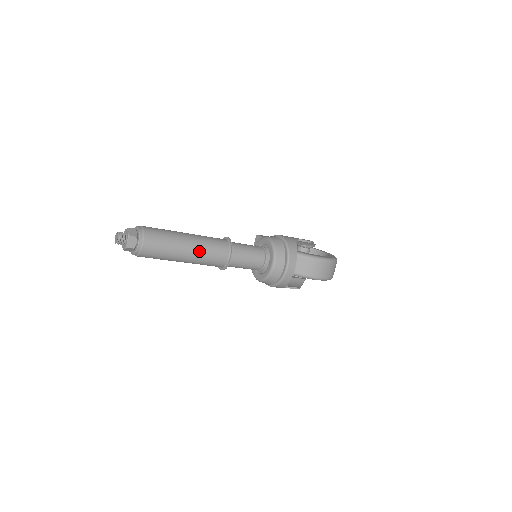
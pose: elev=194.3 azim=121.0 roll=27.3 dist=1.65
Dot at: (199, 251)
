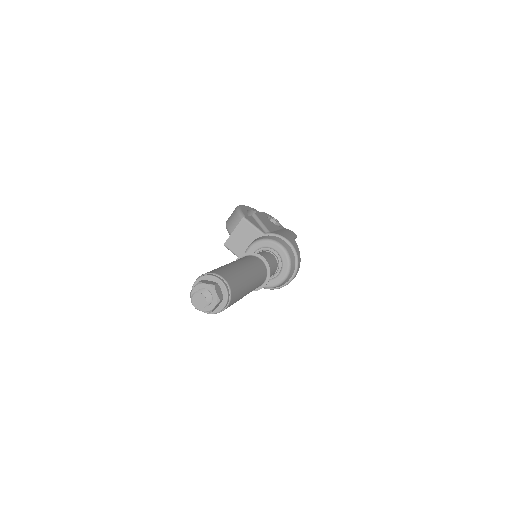
Dot at: (253, 289)
